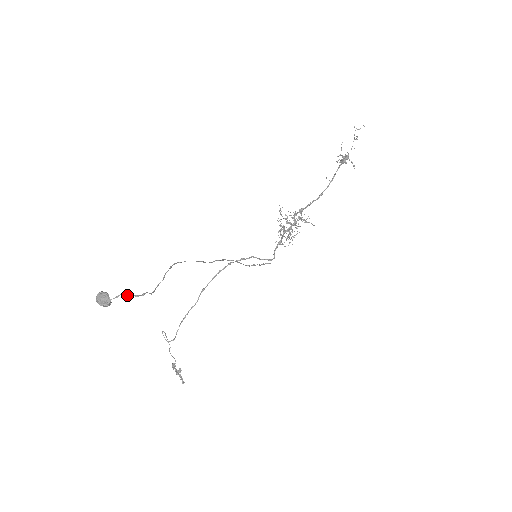
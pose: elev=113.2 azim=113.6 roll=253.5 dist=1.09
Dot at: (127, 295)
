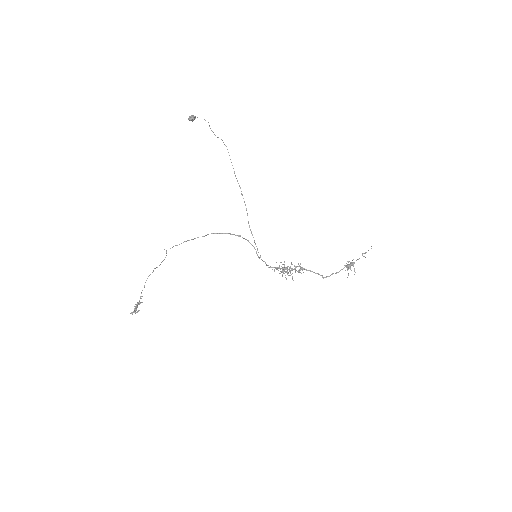
Dot at: occluded
